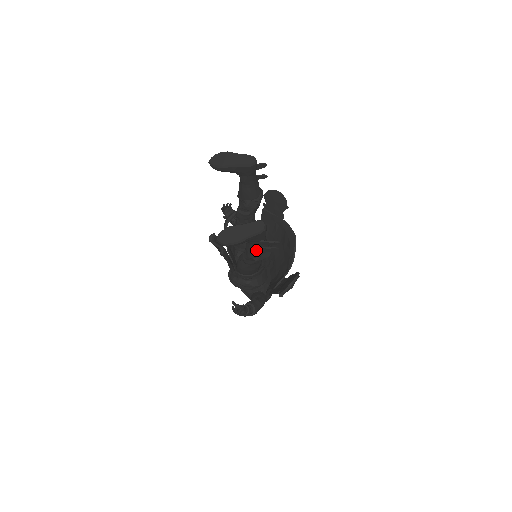
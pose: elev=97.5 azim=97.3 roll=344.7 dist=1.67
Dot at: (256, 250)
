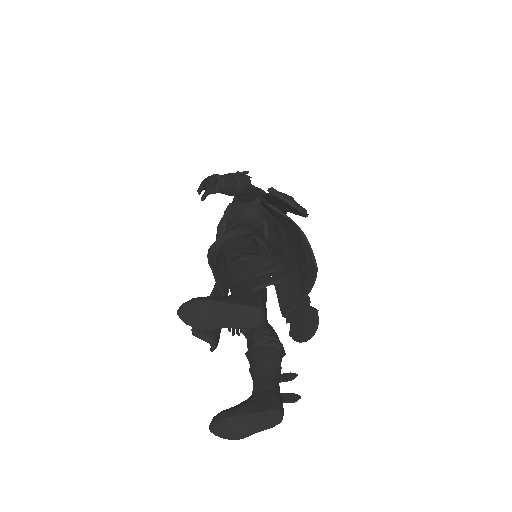
Dot at: occluded
